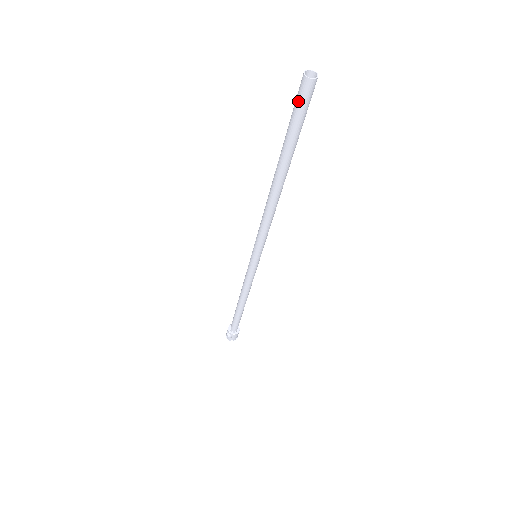
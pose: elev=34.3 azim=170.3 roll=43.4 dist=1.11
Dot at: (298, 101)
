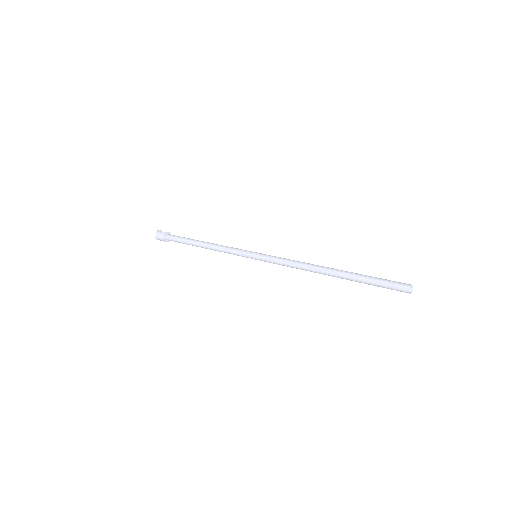
Dot at: occluded
